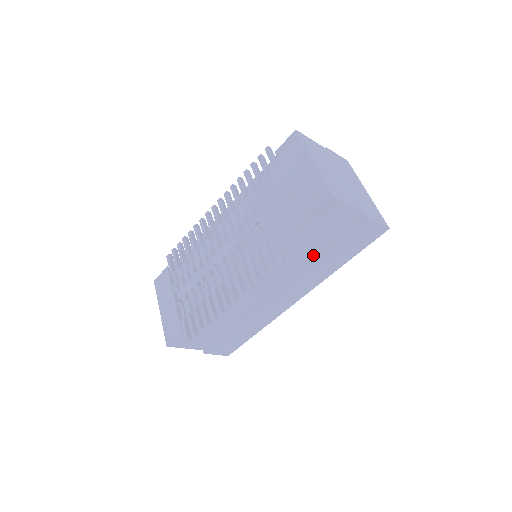
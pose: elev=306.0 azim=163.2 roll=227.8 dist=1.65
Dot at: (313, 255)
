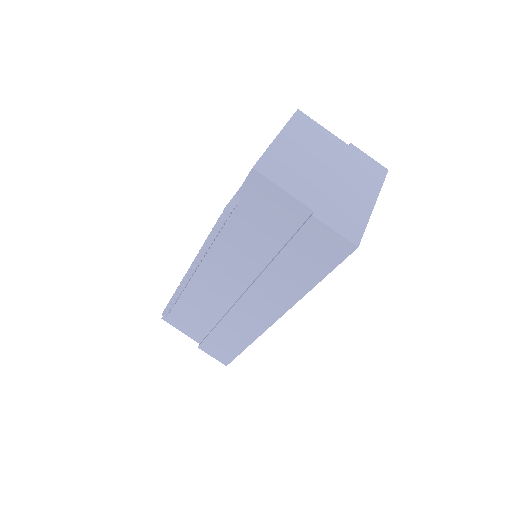
Dot at: (269, 256)
